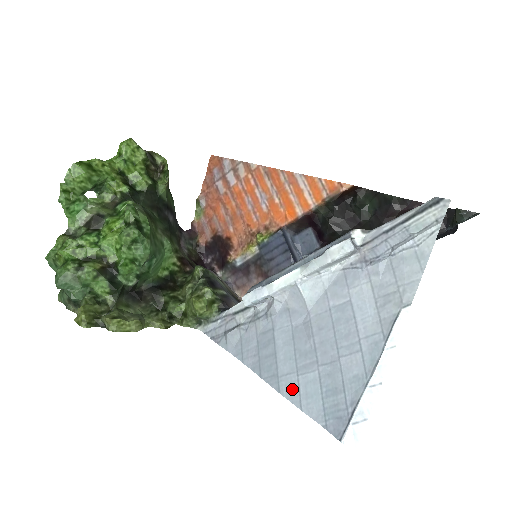
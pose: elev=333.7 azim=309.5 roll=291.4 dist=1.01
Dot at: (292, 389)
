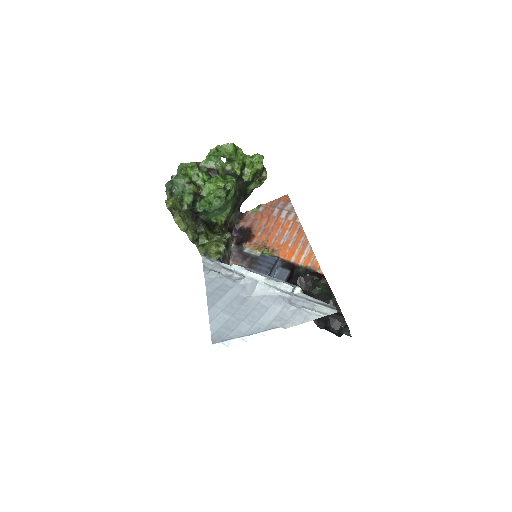
Dot at: (214, 313)
